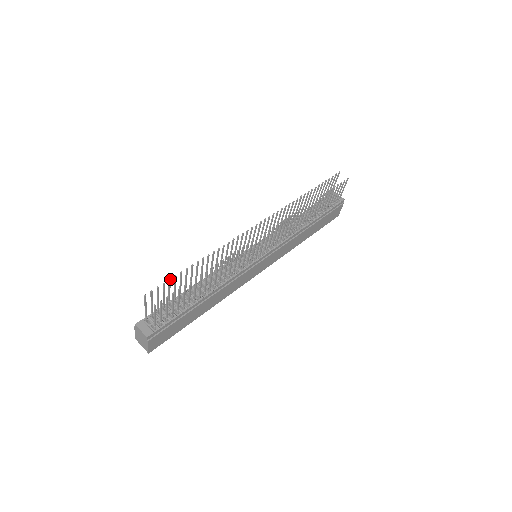
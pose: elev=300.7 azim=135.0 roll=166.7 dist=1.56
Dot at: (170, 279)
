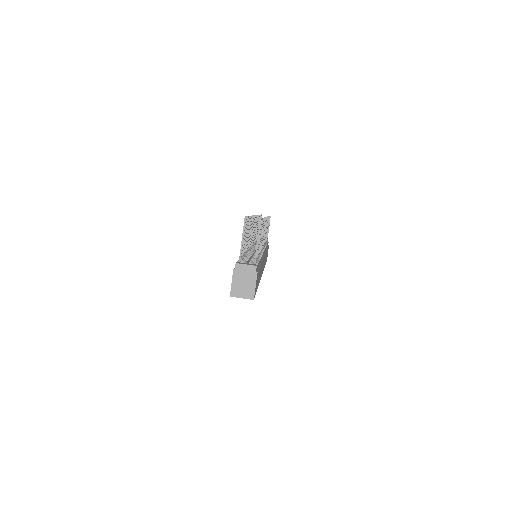
Dot at: (248, 216)
